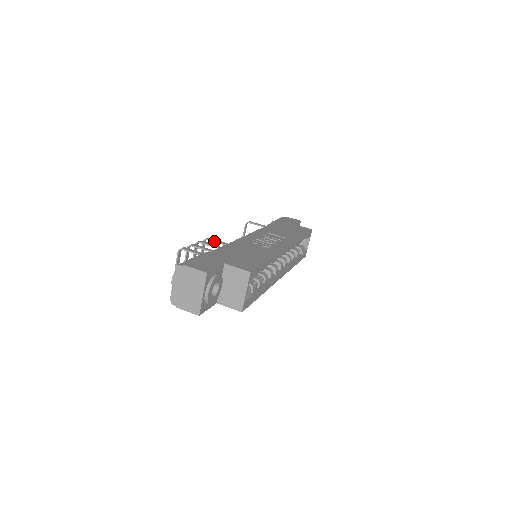
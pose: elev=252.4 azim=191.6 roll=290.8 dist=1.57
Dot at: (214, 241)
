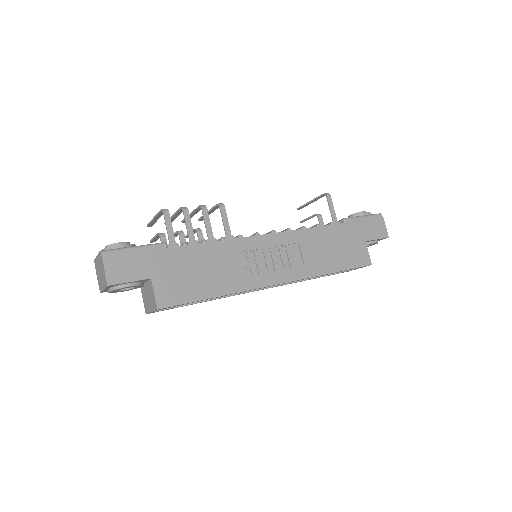
Dot at: (222, 216)
